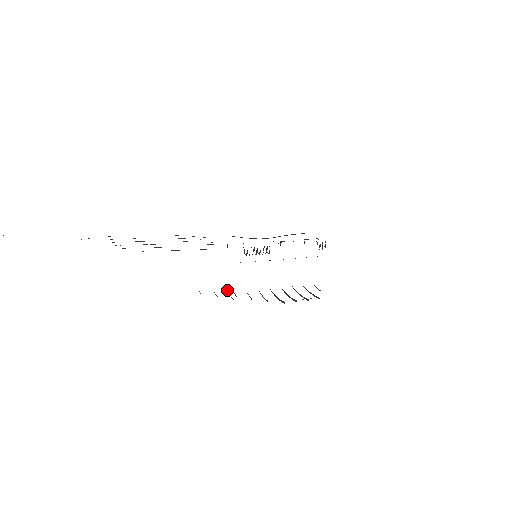
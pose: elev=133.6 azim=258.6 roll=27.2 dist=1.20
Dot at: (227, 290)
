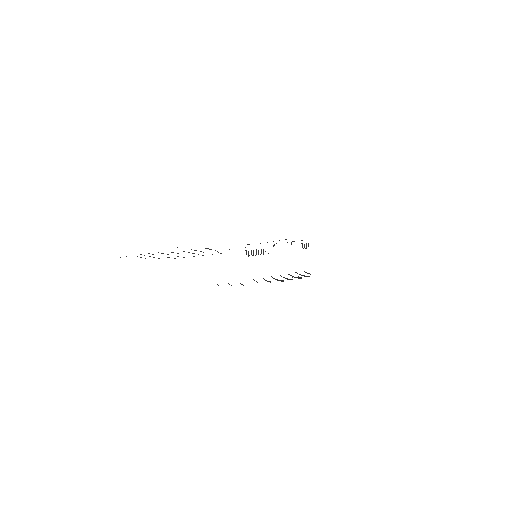
Dot at: occluded
